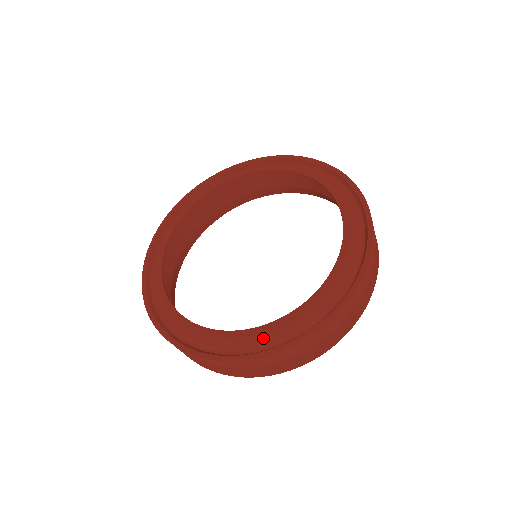
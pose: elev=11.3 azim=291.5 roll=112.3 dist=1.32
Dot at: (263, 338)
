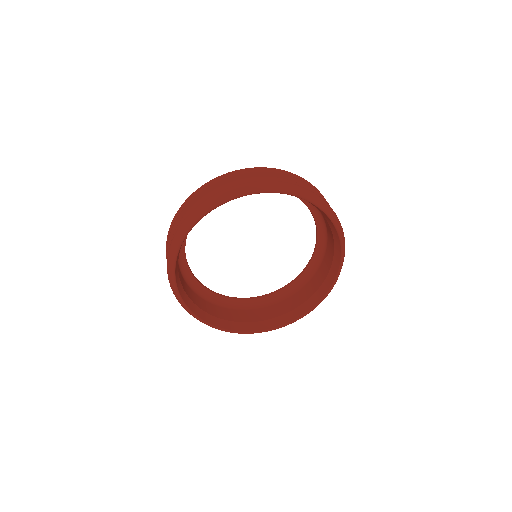
Dot at: occluded
